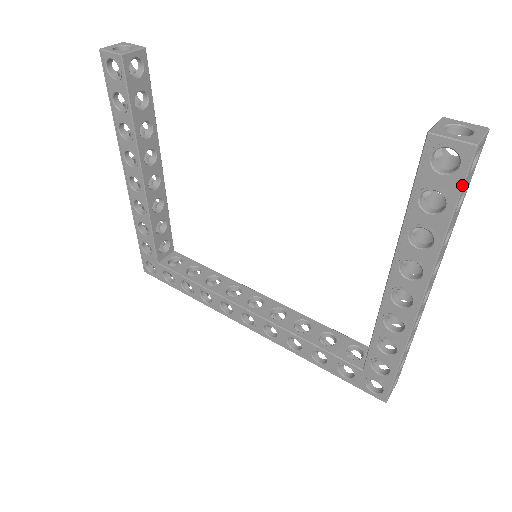
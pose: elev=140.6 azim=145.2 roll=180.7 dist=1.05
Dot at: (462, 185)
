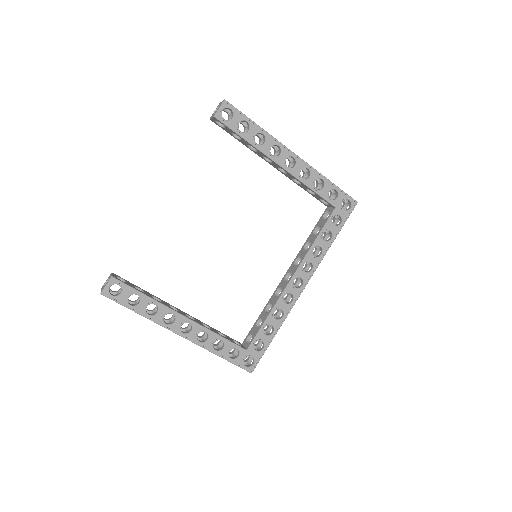
Dot at: (239, 111)
